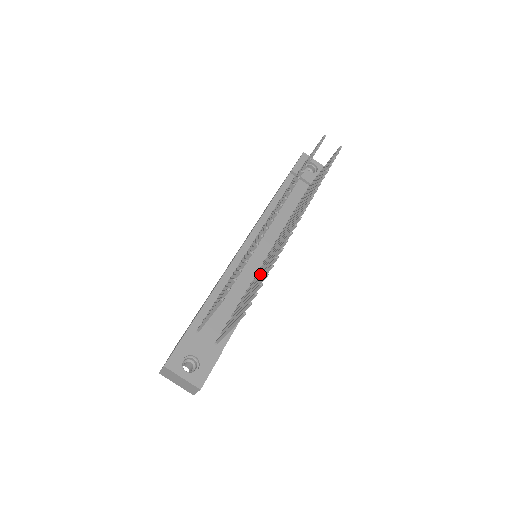
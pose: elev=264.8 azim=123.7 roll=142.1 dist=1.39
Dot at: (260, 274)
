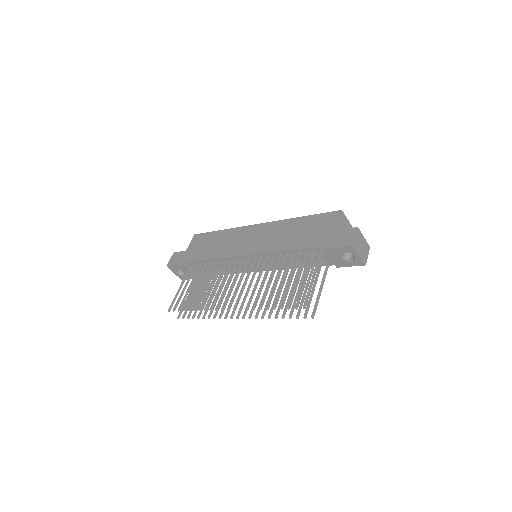
Dot at: occluded
